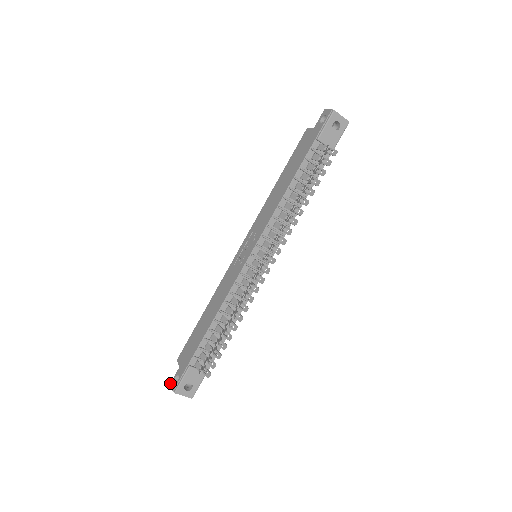
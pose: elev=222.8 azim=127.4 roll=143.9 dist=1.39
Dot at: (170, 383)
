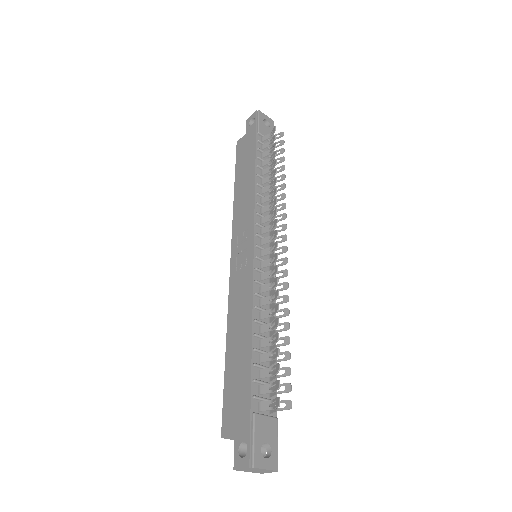
Dot at: (233, 468)
